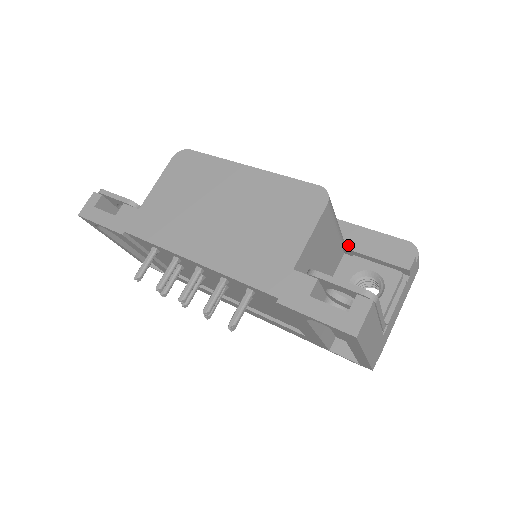
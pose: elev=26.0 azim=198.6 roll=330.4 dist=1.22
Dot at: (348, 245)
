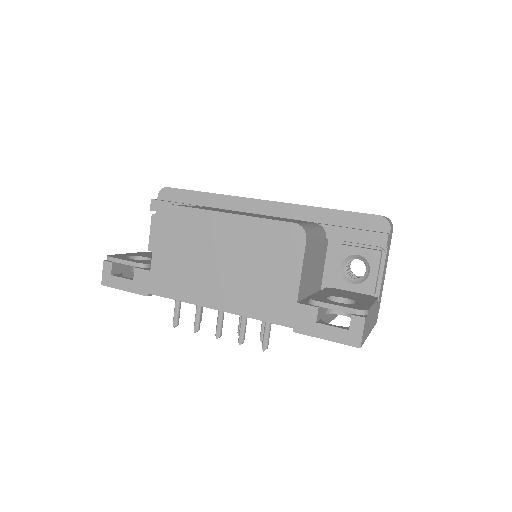
Dot at: (330, 235)
